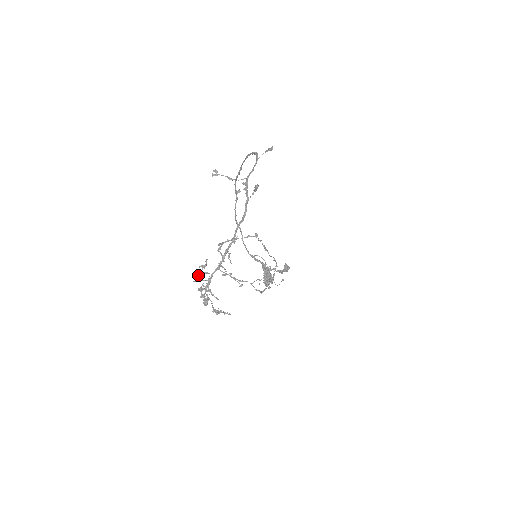
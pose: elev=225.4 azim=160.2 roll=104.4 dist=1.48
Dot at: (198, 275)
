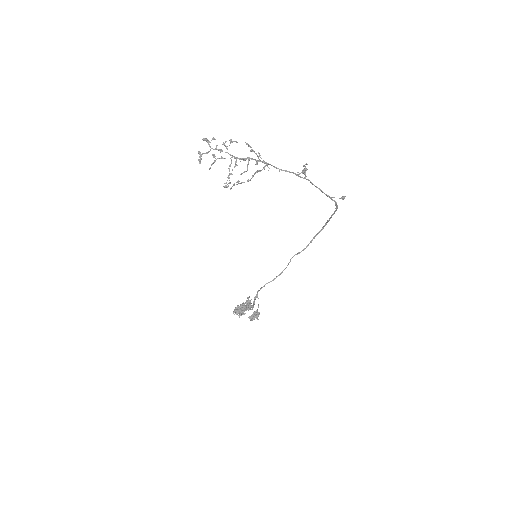
Dot at: (224, 143)
